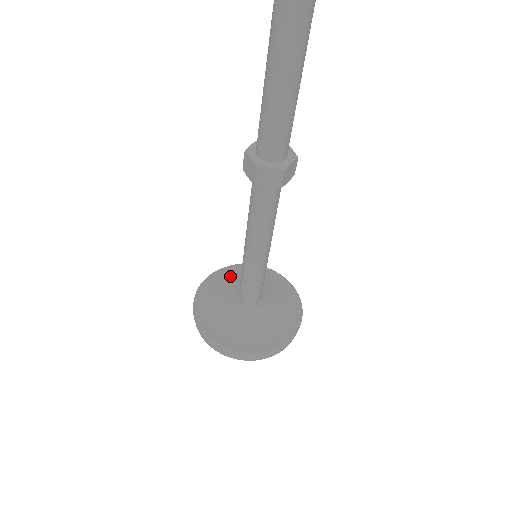
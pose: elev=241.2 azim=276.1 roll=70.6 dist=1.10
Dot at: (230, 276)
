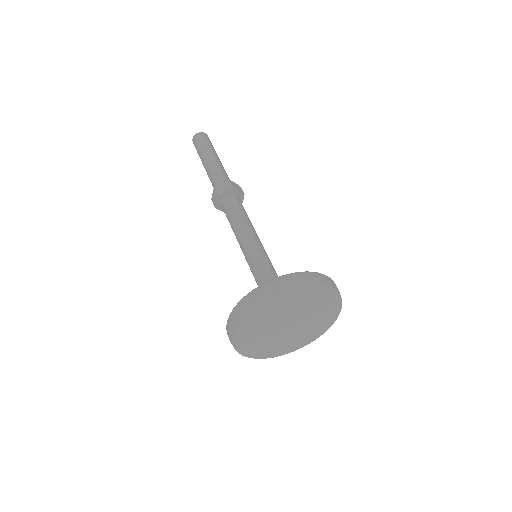
Dot at: occluded
